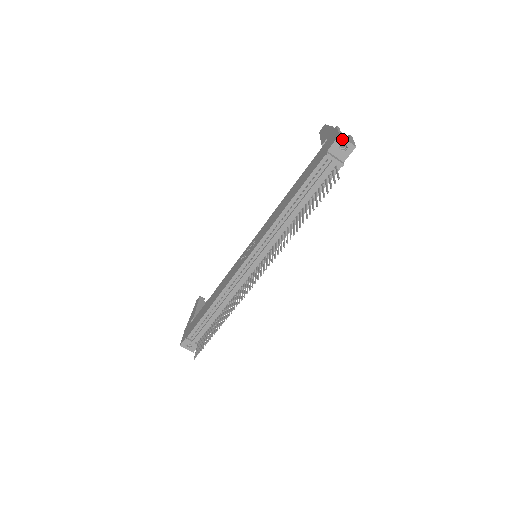
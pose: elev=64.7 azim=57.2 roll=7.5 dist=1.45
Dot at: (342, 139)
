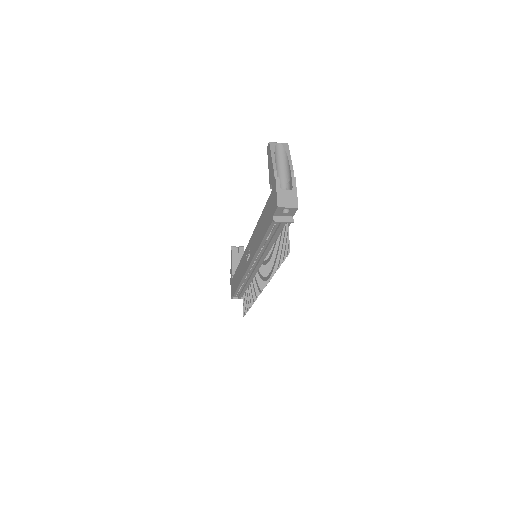
Dot at: (282, 208)
